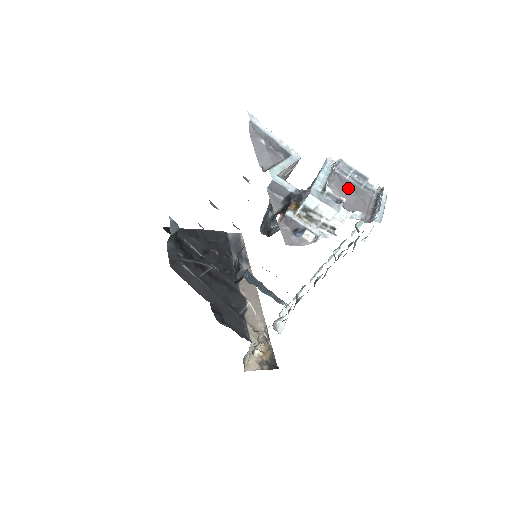
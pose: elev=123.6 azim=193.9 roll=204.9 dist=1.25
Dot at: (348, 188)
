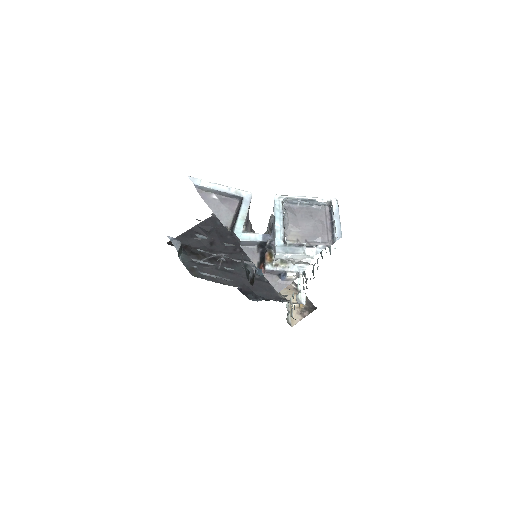
Dot at: (303, 217)
